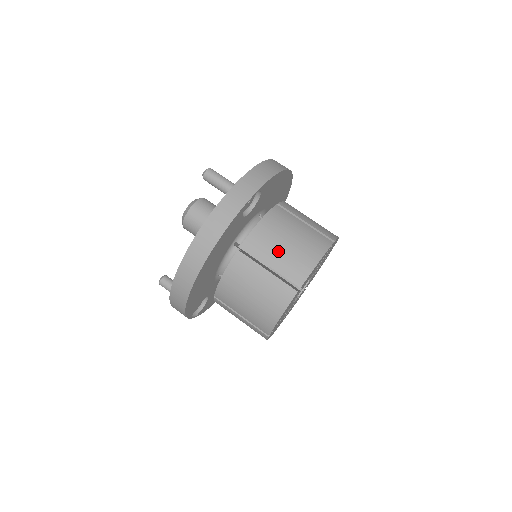
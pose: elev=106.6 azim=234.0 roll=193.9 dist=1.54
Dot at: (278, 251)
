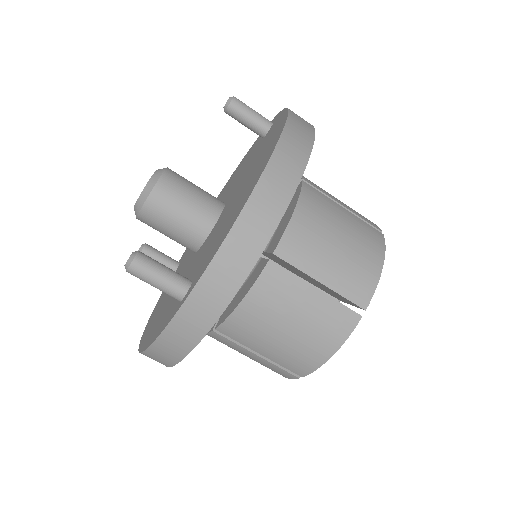
Dot at: (269, 343)
